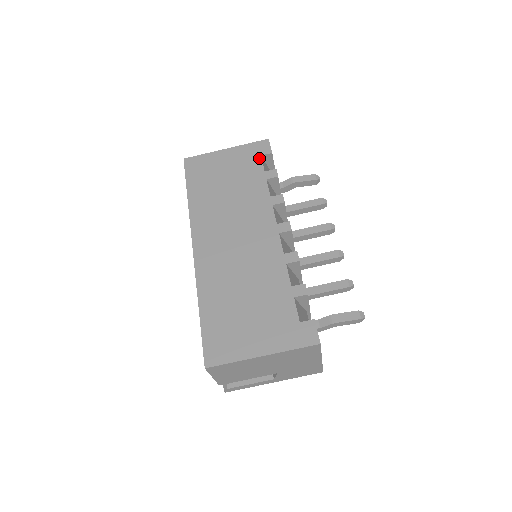
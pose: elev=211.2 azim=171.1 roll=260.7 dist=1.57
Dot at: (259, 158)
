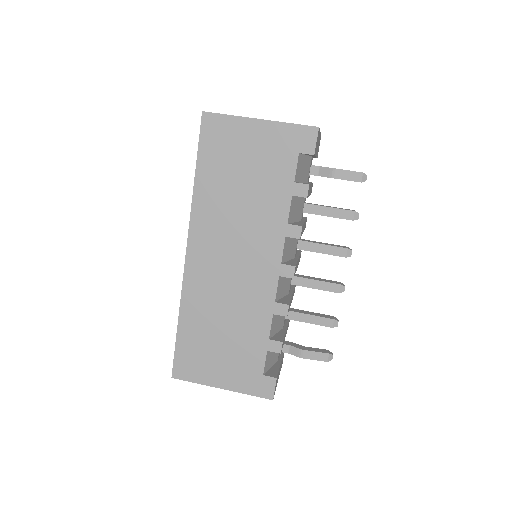
Dot at: (295, 157)
